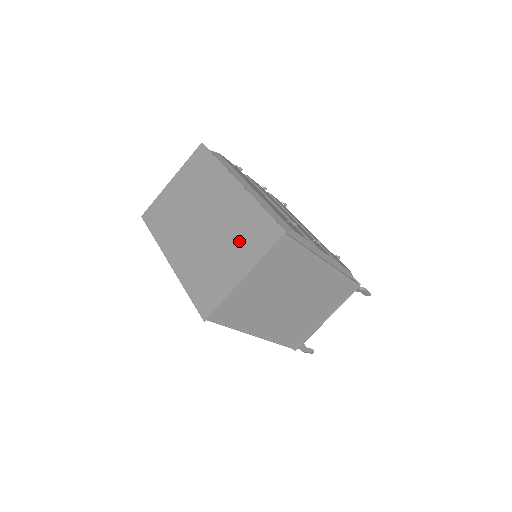
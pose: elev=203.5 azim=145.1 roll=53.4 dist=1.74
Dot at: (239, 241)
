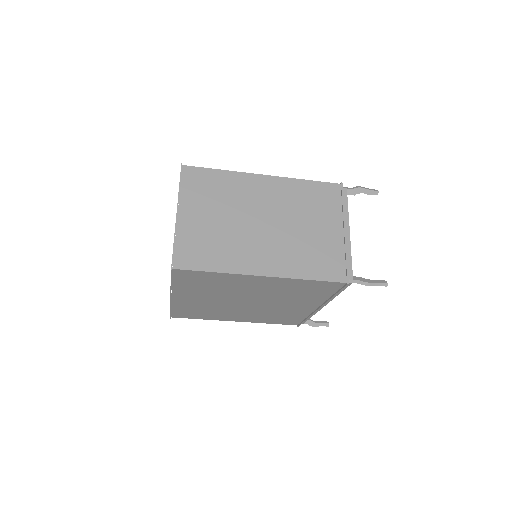
Dot at: occluded
